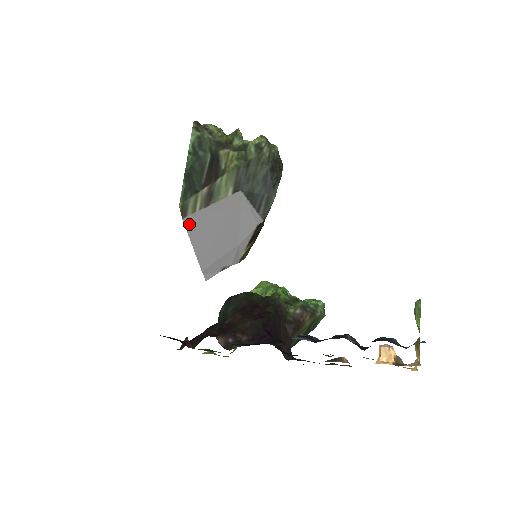
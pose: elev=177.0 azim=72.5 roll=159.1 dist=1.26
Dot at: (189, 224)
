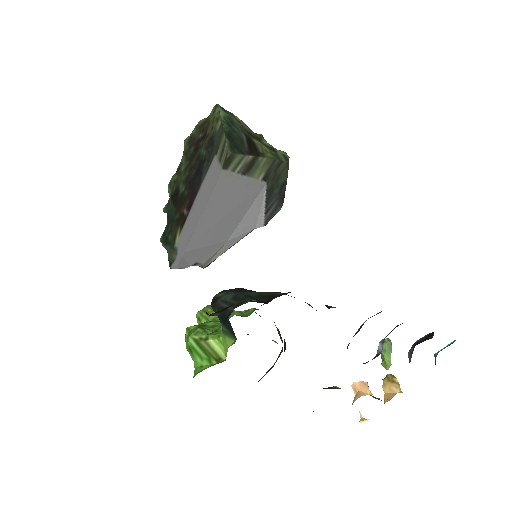
Dot at: (221, 181)
